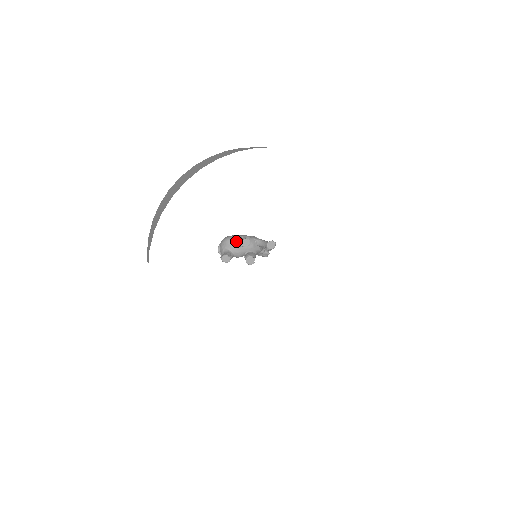
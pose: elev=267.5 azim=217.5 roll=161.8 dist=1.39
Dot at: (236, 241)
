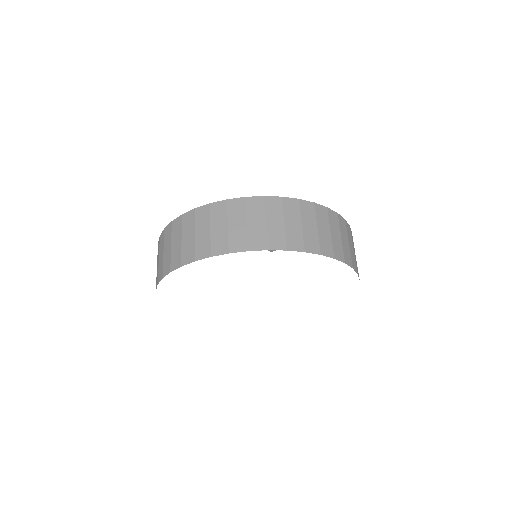
Dot at: occluded
